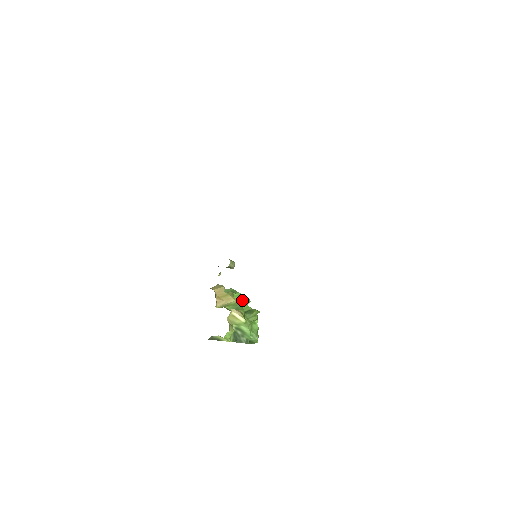
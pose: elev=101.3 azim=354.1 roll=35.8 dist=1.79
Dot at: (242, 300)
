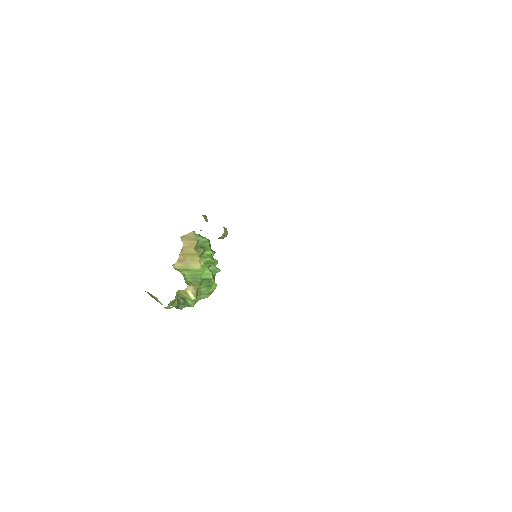
Dot at: (209, 260)
